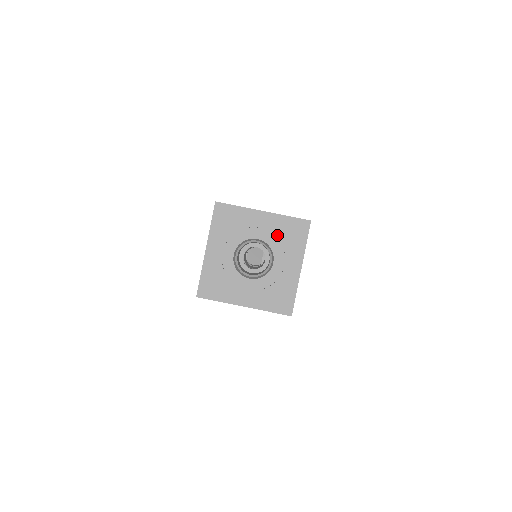
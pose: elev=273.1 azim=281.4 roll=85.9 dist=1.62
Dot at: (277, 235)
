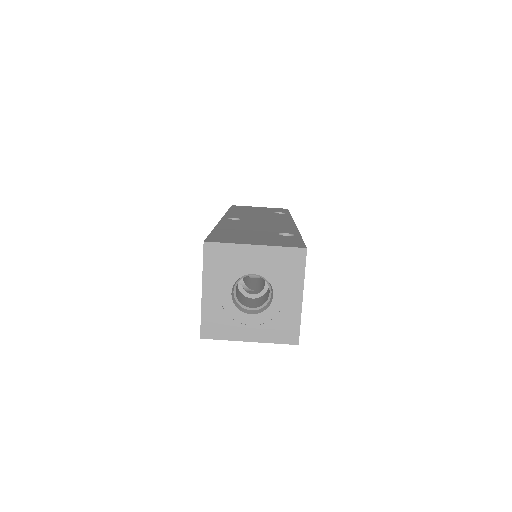
Dot at: (273, 268)
